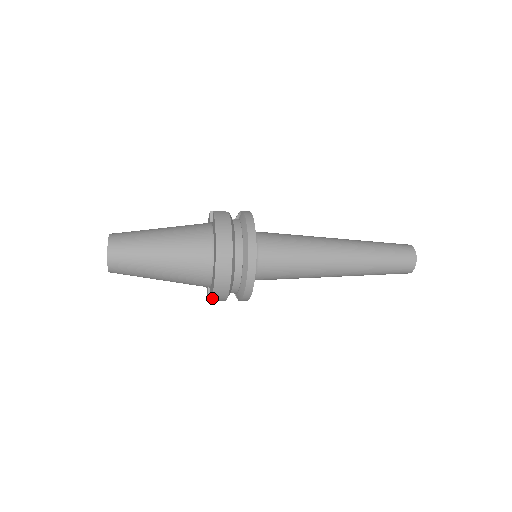
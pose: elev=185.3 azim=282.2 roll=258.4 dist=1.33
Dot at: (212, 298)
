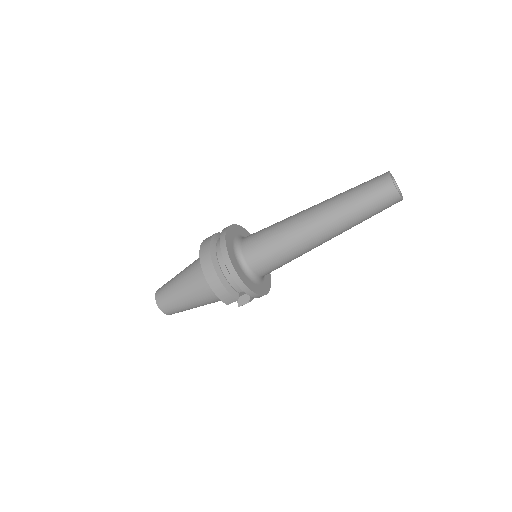
Dot at: (221, 300)
